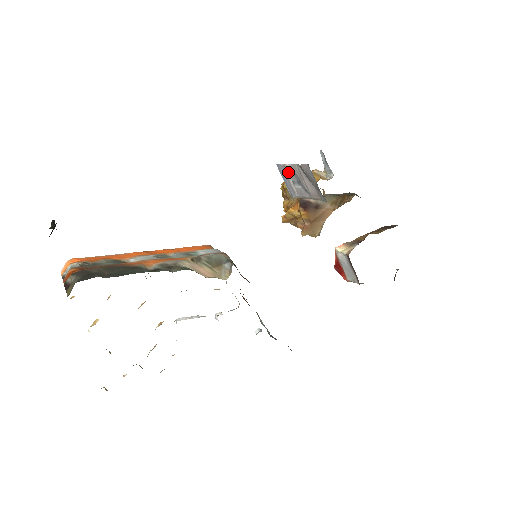
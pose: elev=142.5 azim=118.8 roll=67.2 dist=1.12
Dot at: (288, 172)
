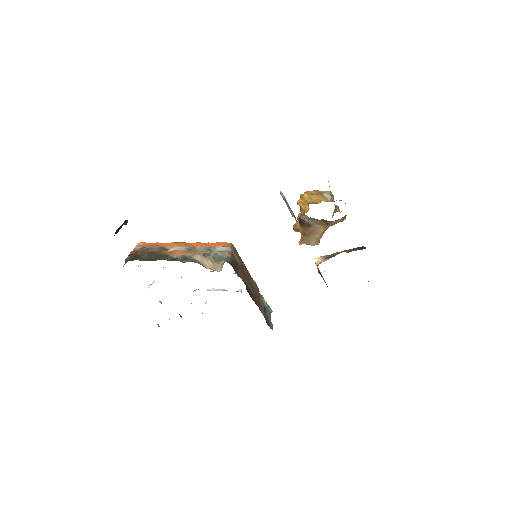
Dot at: (285, 198)
